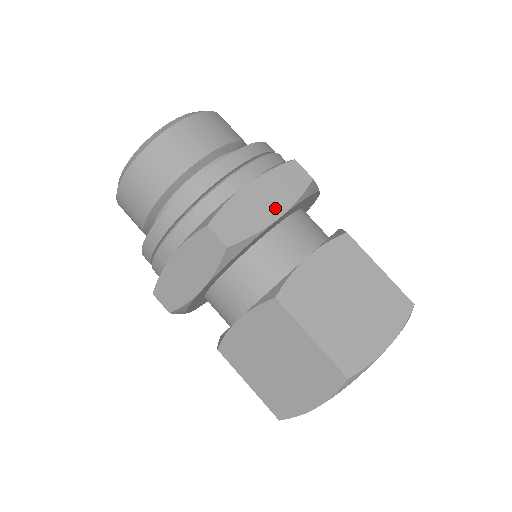
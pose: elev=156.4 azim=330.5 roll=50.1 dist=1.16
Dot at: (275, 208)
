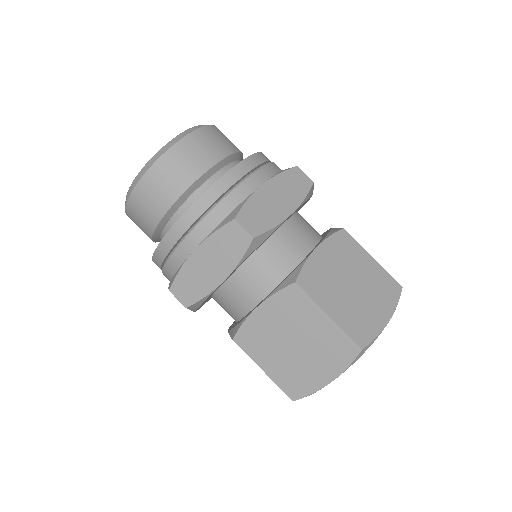
Dot at: occluded
